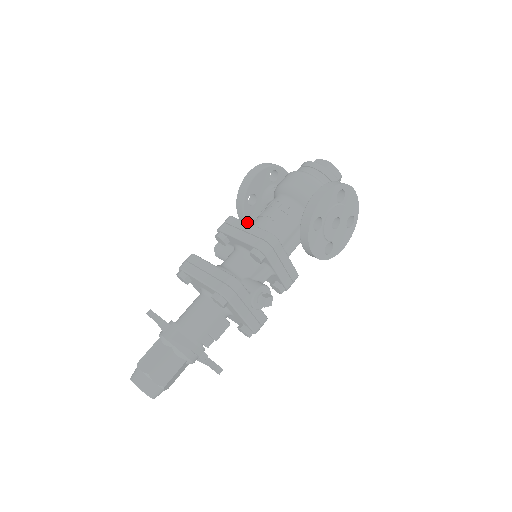
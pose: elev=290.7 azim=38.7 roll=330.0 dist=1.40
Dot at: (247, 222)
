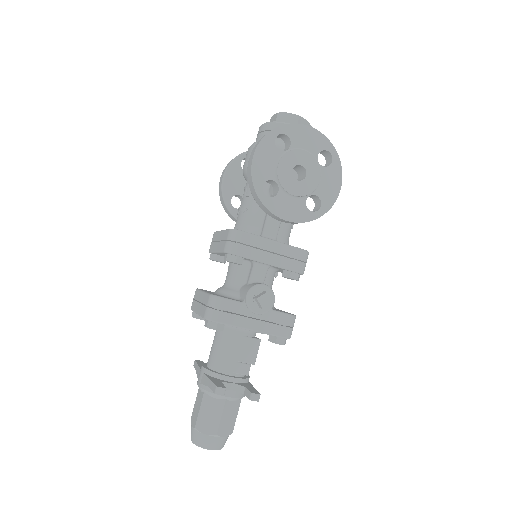
Dot at: occluded
